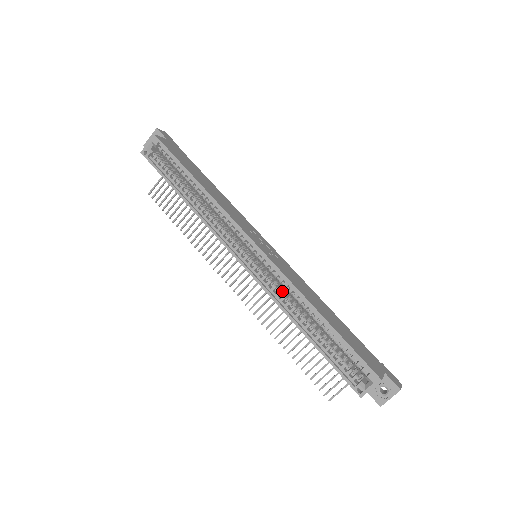
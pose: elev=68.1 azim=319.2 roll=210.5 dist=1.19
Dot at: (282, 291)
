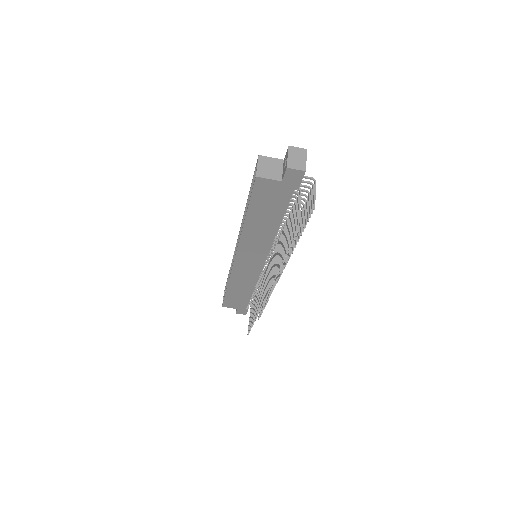
Dot at: occluded
